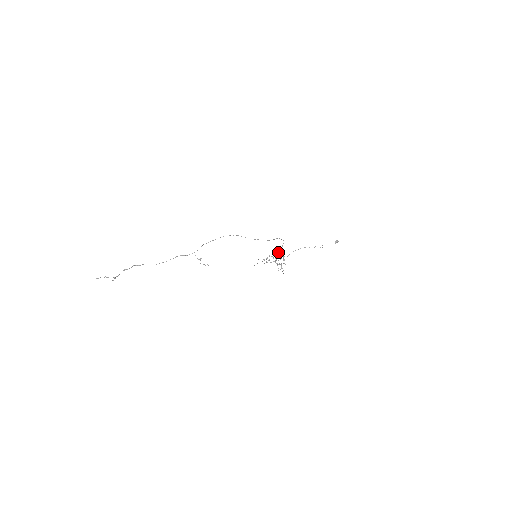
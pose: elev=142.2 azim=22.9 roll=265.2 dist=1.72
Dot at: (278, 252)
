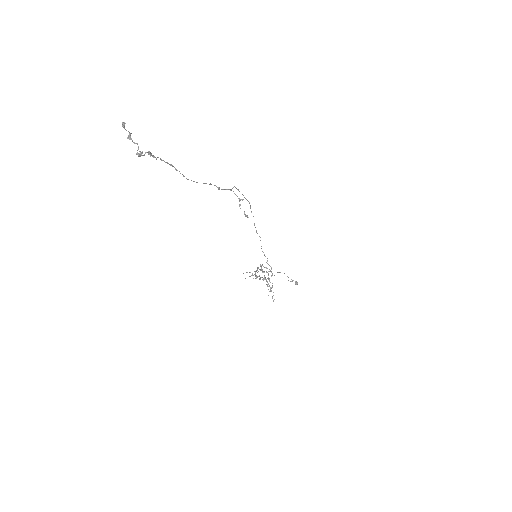
Dot at: occluded
